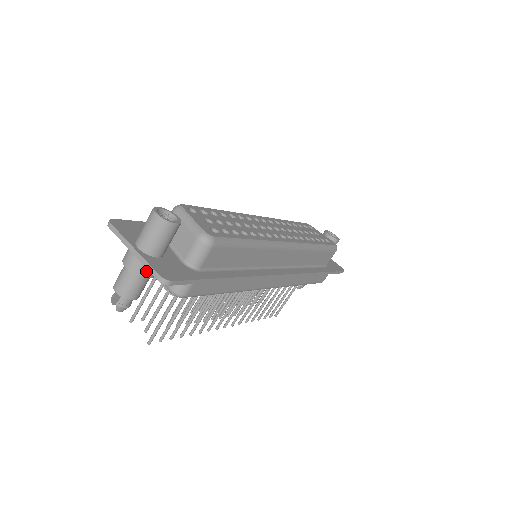
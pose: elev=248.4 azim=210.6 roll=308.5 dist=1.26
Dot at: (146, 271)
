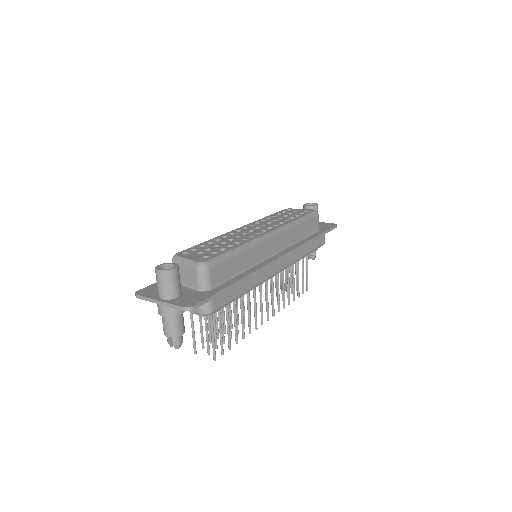
Dot at: (176, 311)
